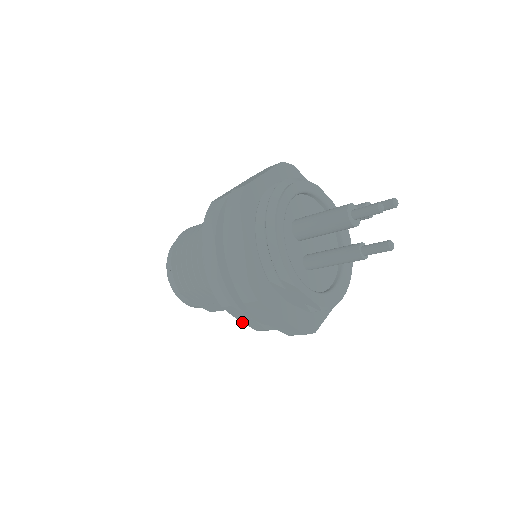
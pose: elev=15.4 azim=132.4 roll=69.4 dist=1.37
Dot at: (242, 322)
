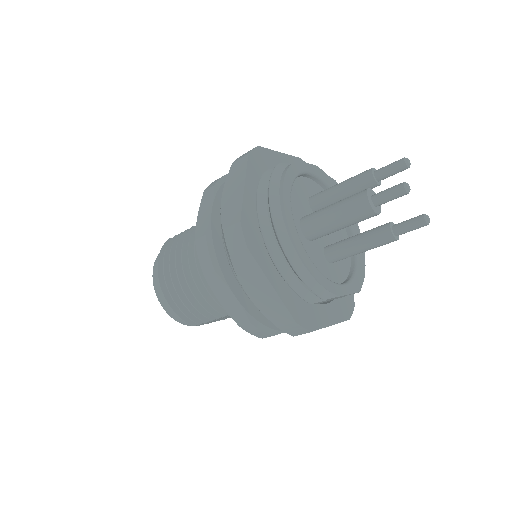
Dot at: occluded
